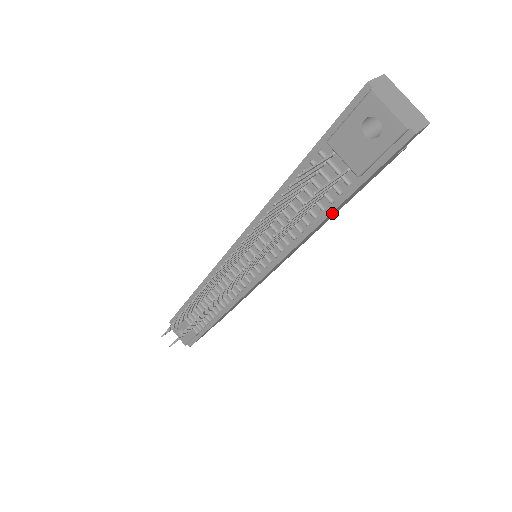
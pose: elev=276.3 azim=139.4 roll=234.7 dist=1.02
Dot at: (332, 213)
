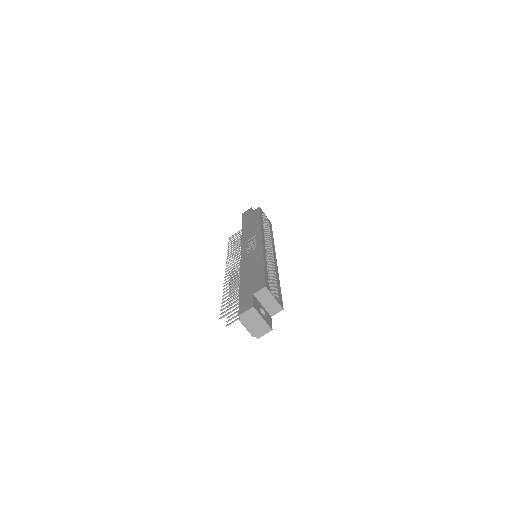
Dot at: occluded
